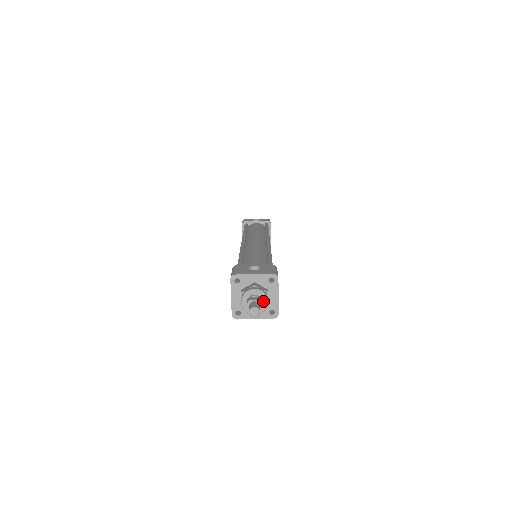
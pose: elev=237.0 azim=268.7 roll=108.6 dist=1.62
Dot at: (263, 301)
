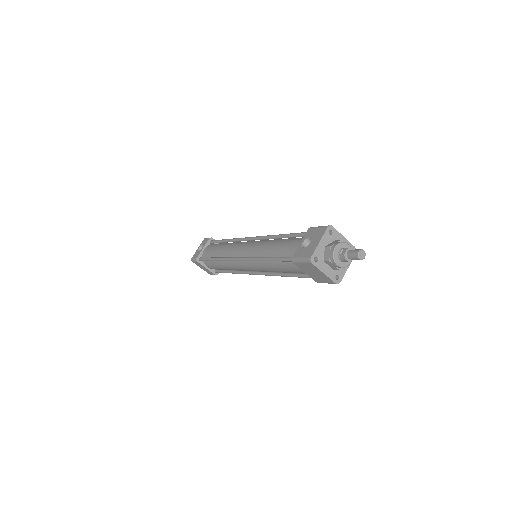
Dot at: occluded
